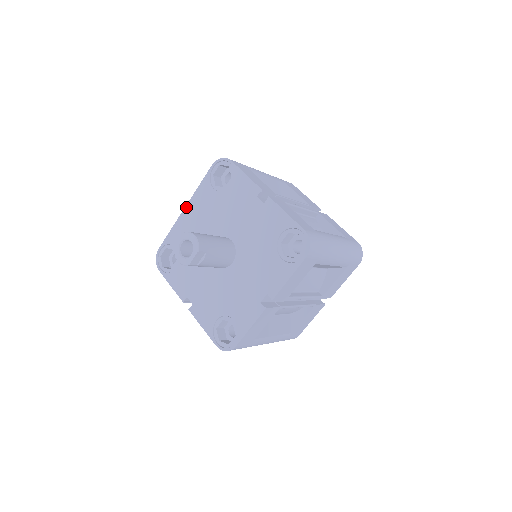
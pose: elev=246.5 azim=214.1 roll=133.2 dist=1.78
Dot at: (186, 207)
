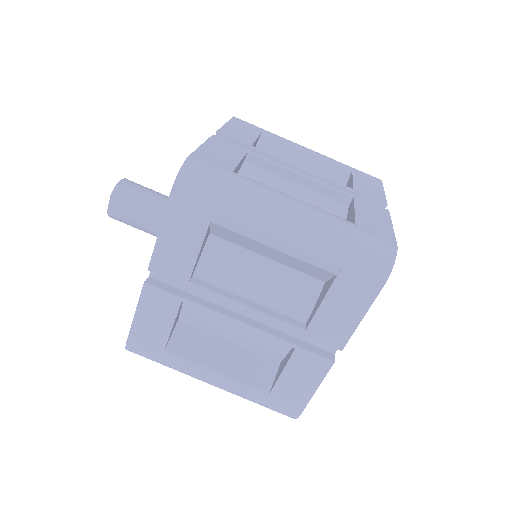
Dot at: occluded
